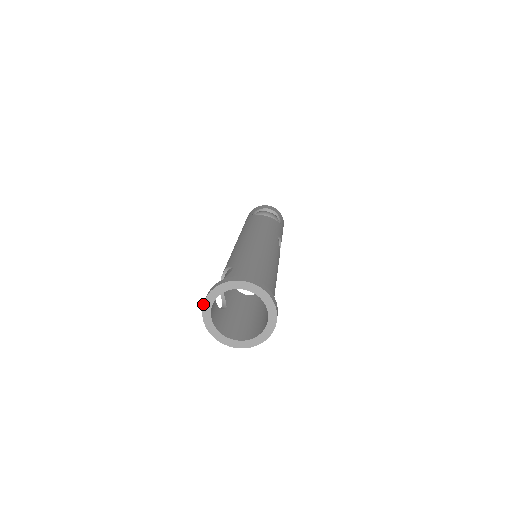
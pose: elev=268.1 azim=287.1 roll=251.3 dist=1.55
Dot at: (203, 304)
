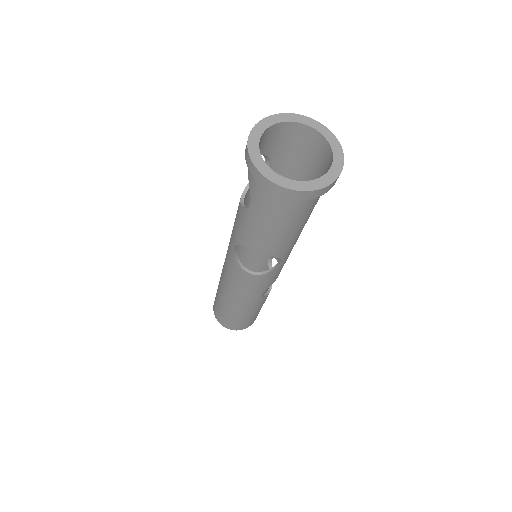
Dot at: (249, 134)
